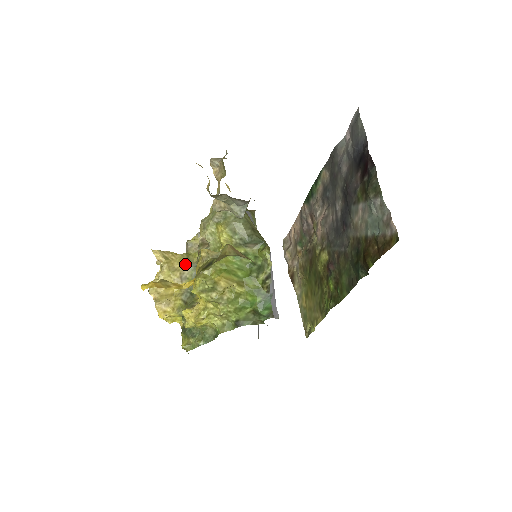
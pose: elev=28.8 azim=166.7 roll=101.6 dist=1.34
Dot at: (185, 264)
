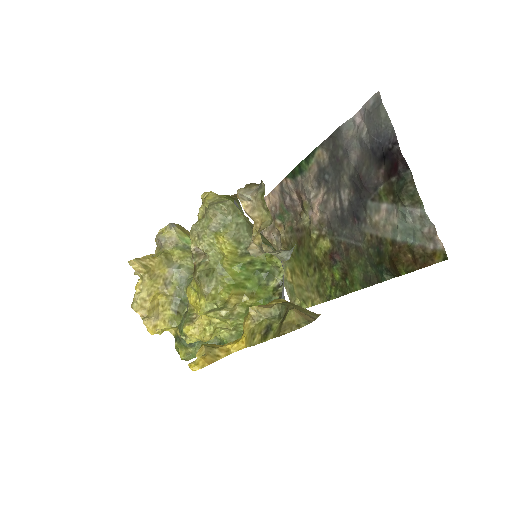
Dot at: (166, 267)
